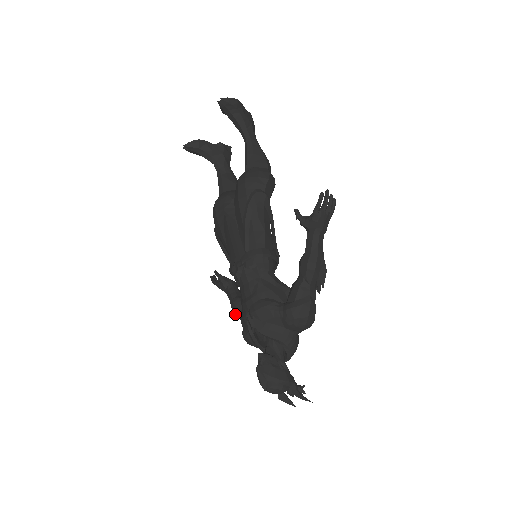
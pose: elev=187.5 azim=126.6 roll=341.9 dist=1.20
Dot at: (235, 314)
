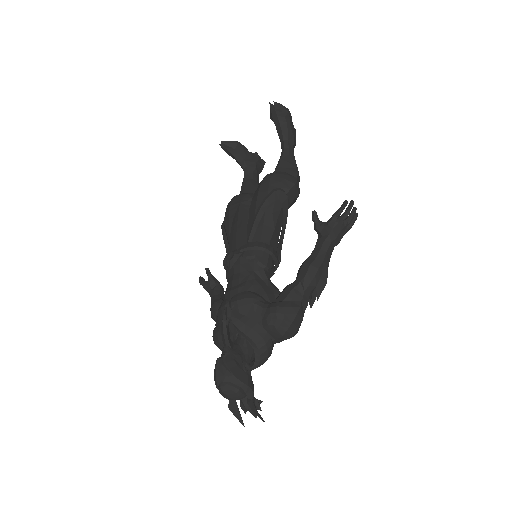
Dot at: (212, 315)
